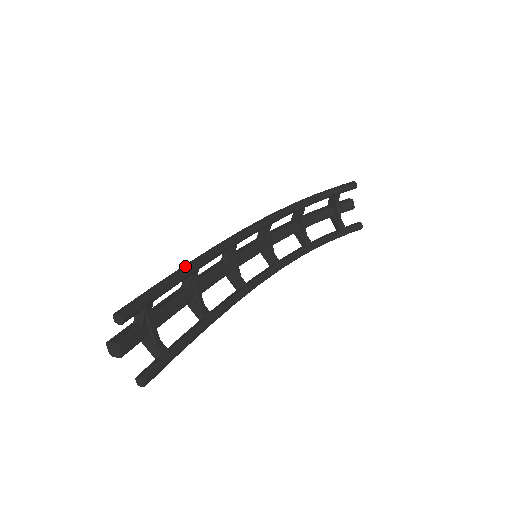
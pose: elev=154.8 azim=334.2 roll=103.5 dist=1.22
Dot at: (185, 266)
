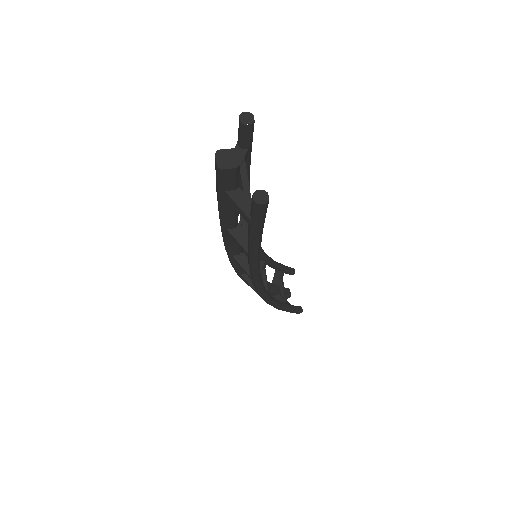
Dot at: occluded
